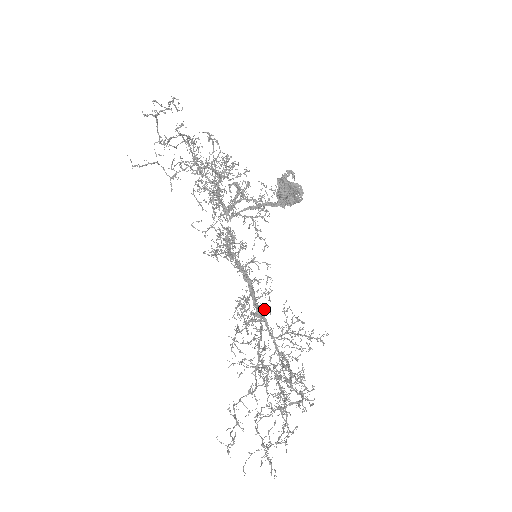
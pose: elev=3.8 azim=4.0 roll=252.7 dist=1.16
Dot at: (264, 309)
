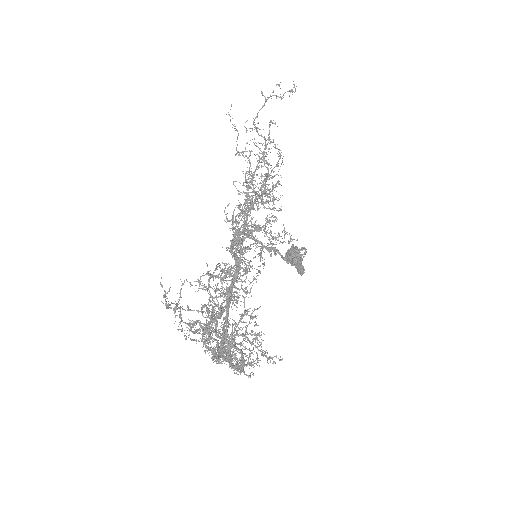
Dot at: occluded
